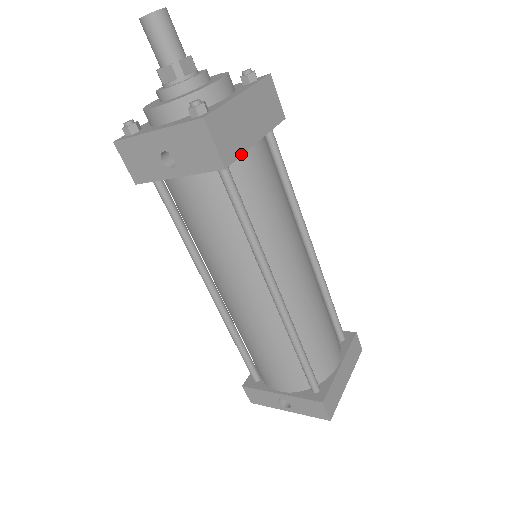
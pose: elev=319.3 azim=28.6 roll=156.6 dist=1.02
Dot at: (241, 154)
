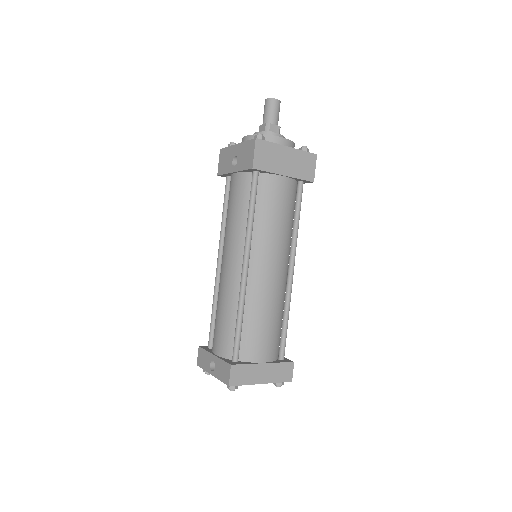
Dot at: (268, 171)
